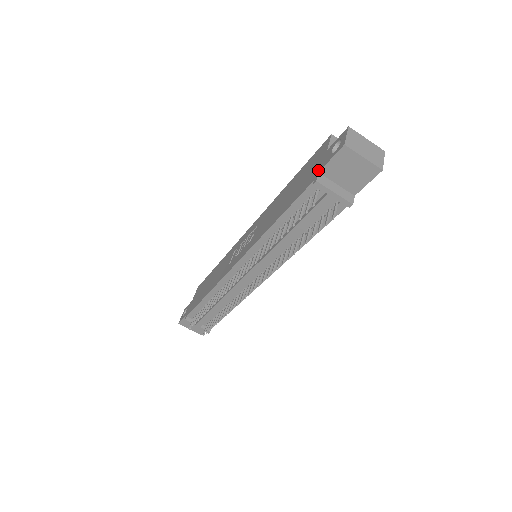
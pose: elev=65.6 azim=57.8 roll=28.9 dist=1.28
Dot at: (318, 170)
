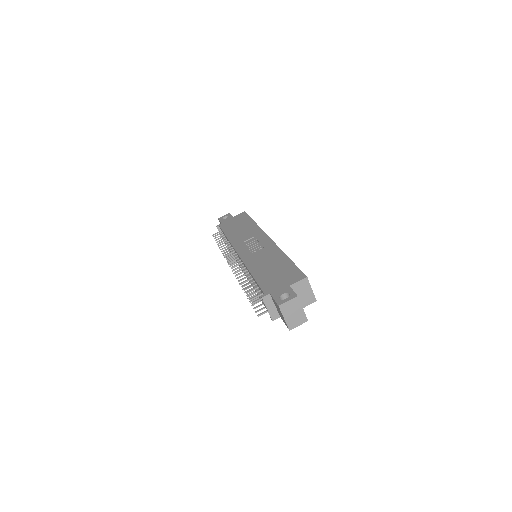
Dot at: (272, 291)
